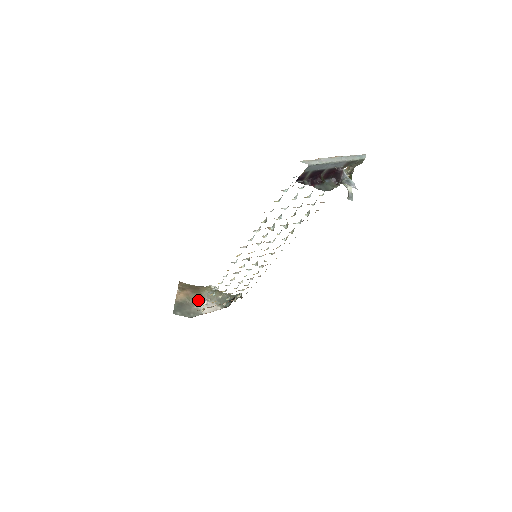
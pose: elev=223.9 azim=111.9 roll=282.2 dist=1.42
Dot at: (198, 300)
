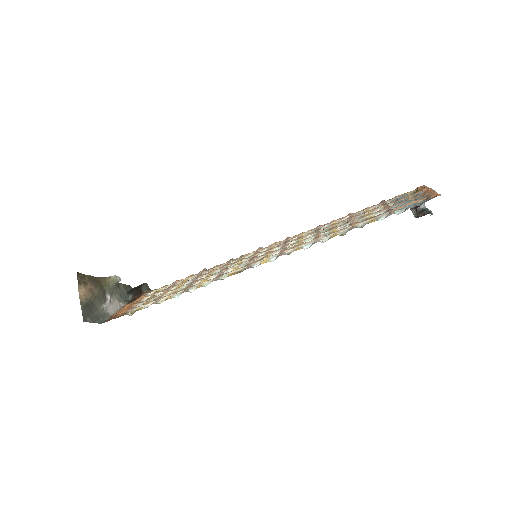
Dot at: (102, 297)
